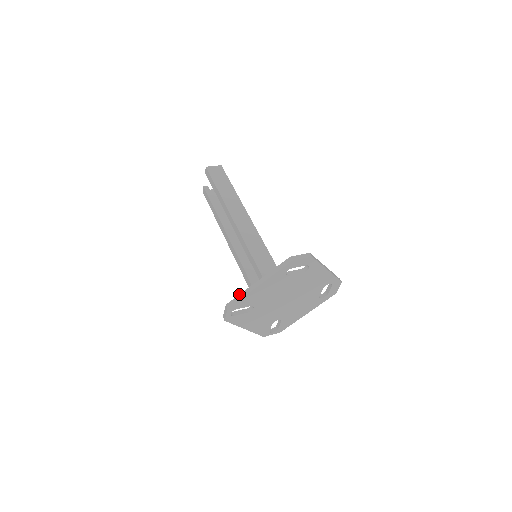
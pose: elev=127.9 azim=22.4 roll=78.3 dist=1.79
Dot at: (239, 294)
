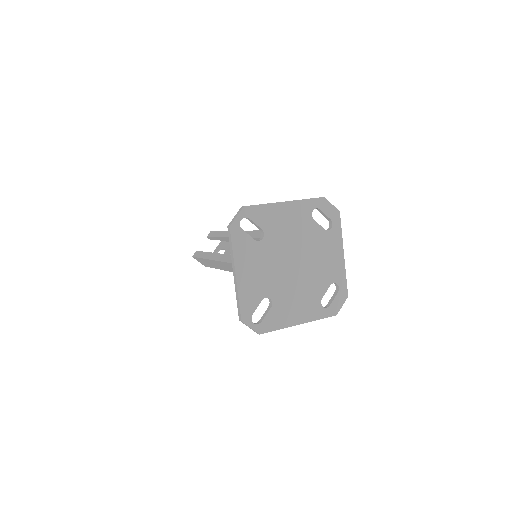
Dot at: occluded
